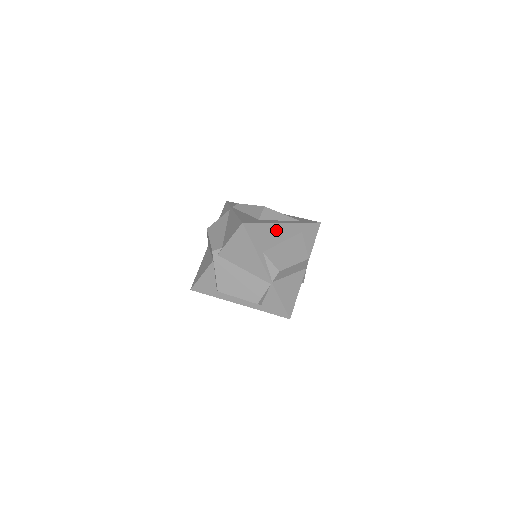
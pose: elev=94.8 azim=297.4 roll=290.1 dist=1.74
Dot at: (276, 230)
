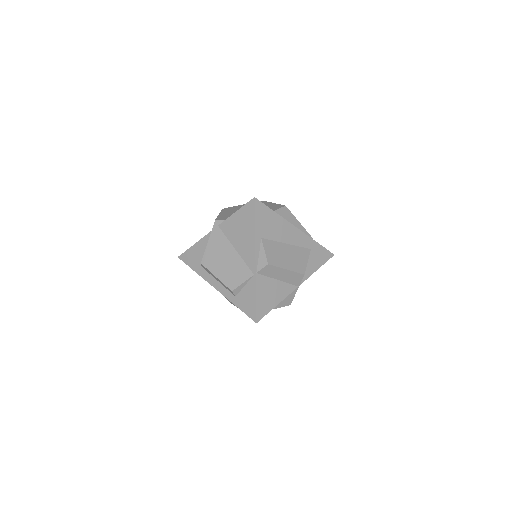
Dot at: (285, 228)
